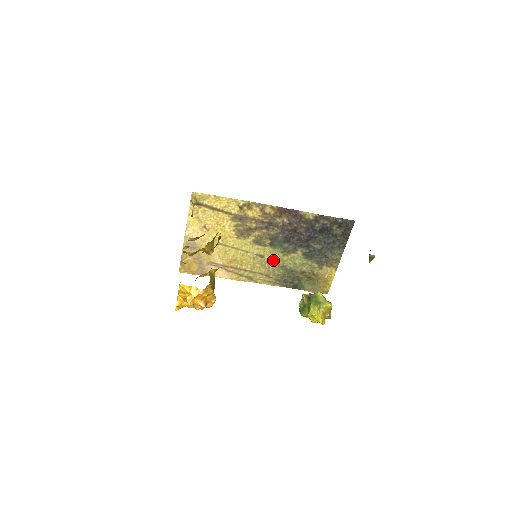
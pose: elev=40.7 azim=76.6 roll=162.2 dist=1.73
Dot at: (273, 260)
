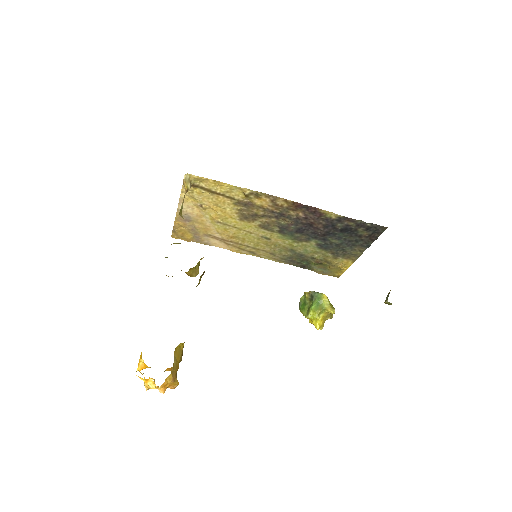
Dot at: (281, 243)
